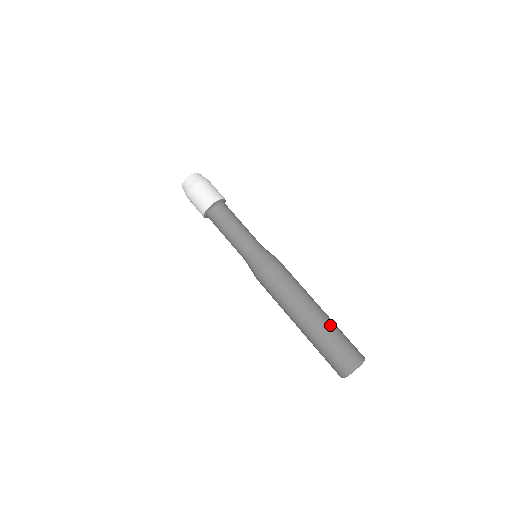
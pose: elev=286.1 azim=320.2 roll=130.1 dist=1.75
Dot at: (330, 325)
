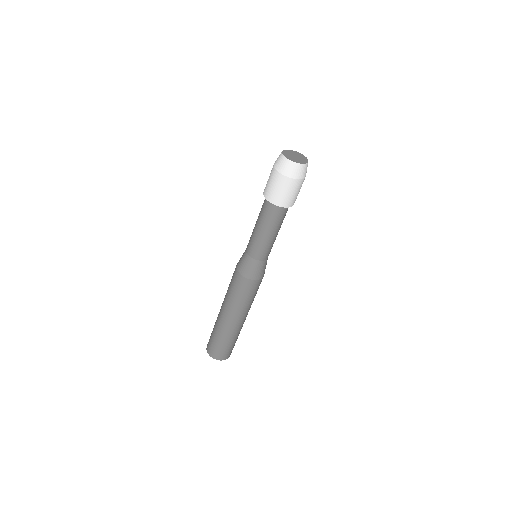
Dot at: (235, 335)
